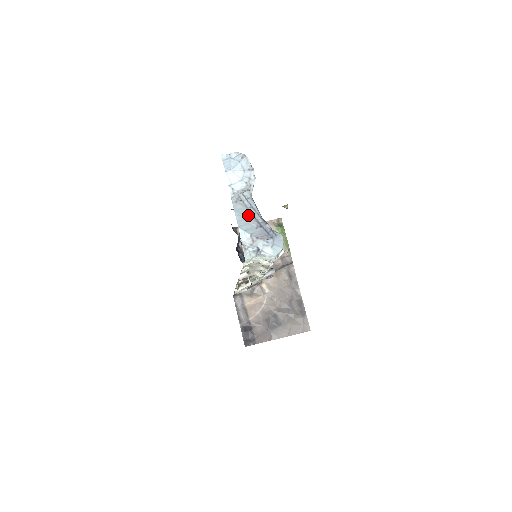
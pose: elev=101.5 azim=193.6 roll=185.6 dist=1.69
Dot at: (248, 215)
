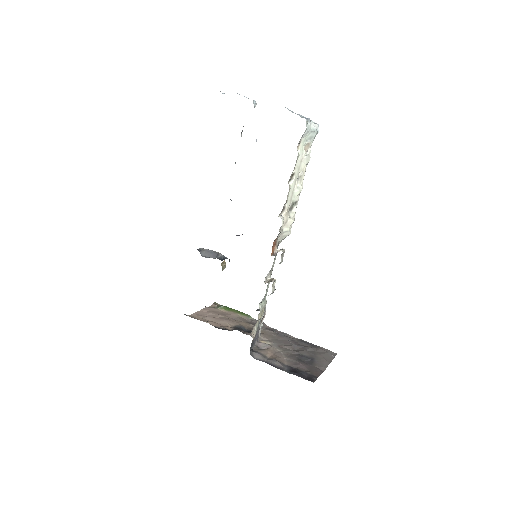
Dot at: occluded
